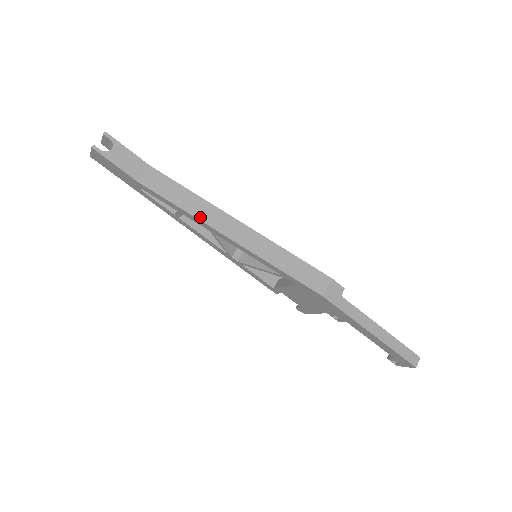
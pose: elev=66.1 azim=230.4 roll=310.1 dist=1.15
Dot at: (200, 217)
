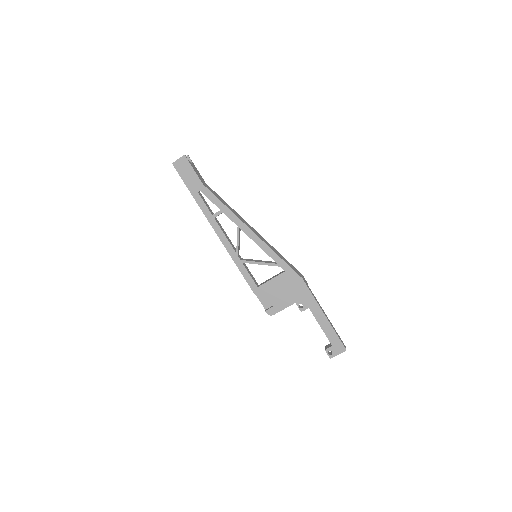
Dot at: (236, 215)
